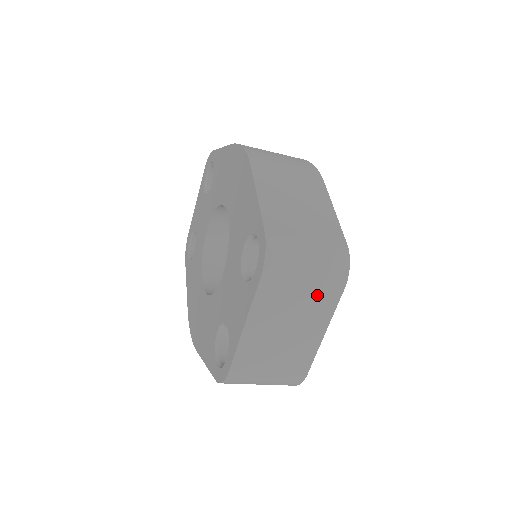
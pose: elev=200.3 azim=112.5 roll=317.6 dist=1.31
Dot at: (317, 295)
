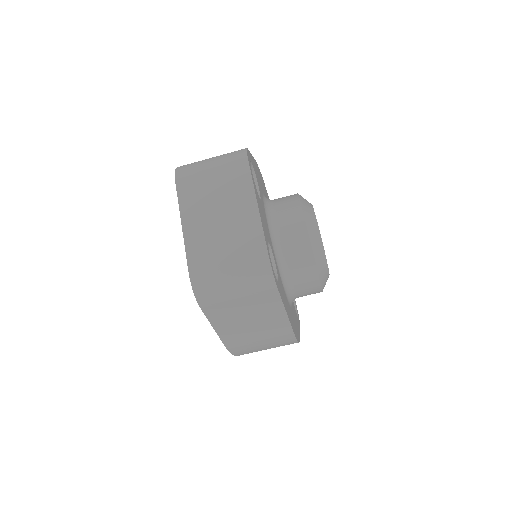
Dot at: (229, 178)
